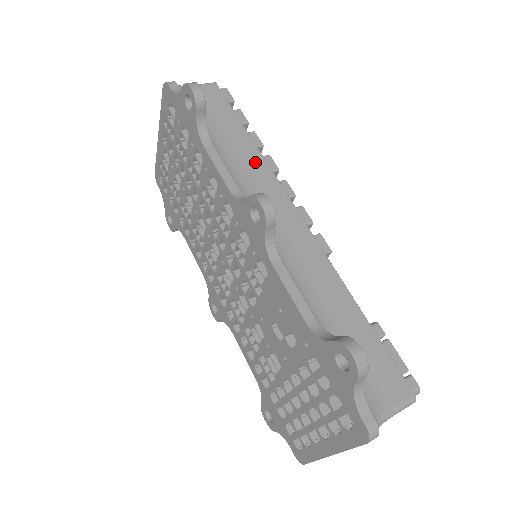
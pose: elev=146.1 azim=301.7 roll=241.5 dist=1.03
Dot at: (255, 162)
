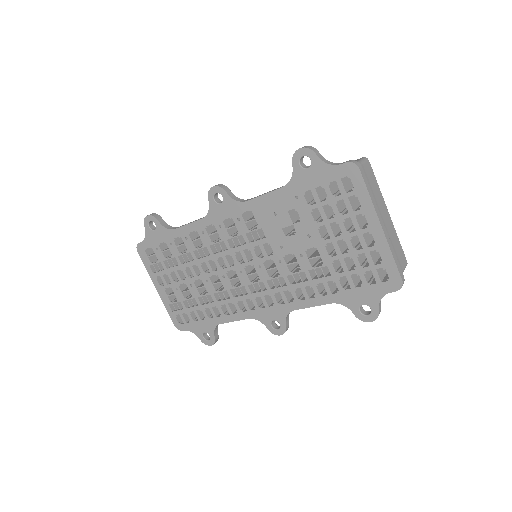
Dot at: occluded
